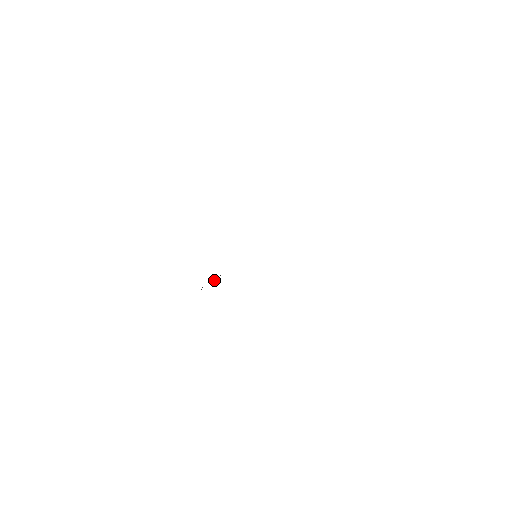
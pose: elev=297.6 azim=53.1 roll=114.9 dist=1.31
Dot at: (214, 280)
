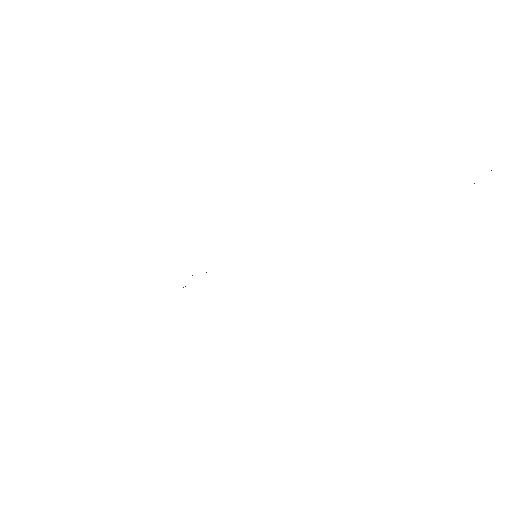
Dot at: occluded
